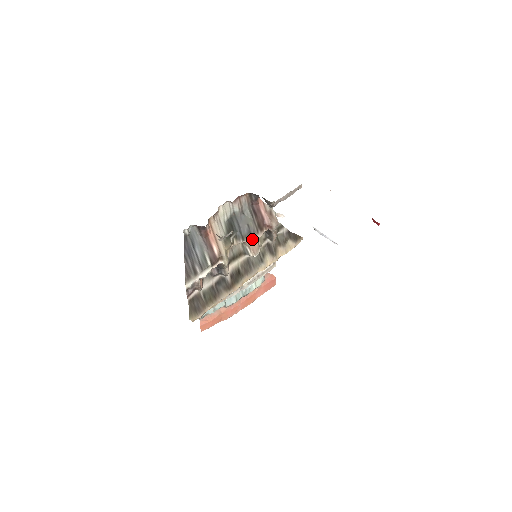
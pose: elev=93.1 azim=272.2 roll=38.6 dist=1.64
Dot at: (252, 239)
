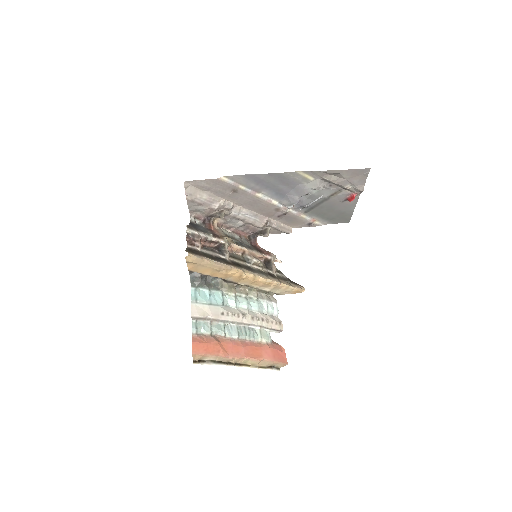
Dot at: (252, 251)
